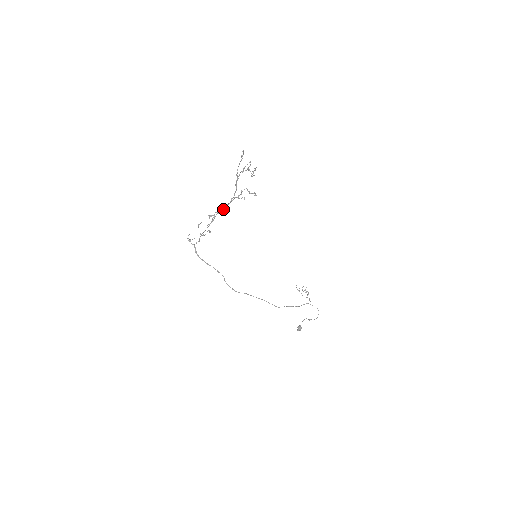
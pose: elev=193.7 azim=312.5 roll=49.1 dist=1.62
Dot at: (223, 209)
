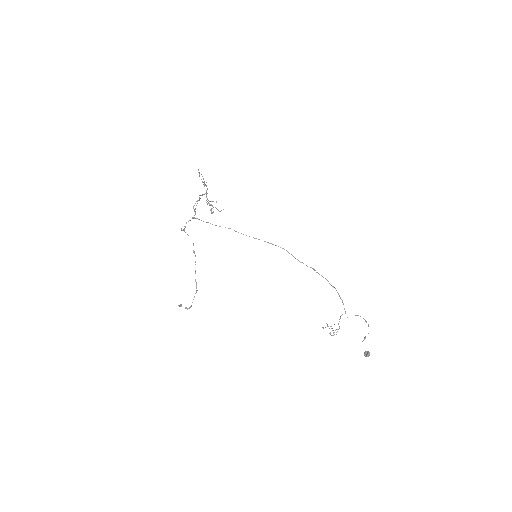
Dot at: occluded
